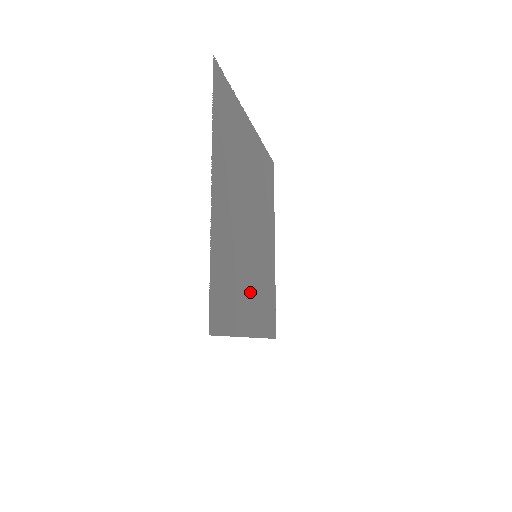
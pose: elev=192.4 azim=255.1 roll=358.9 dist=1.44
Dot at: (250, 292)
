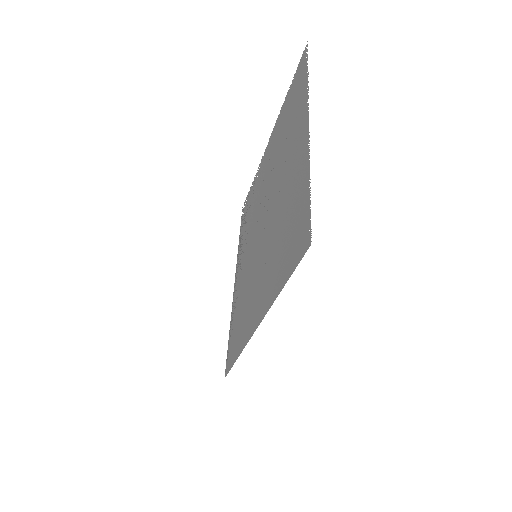
Dot at: (260, 280)
